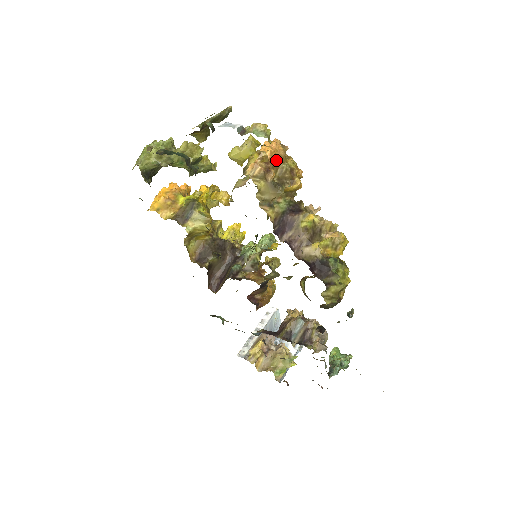
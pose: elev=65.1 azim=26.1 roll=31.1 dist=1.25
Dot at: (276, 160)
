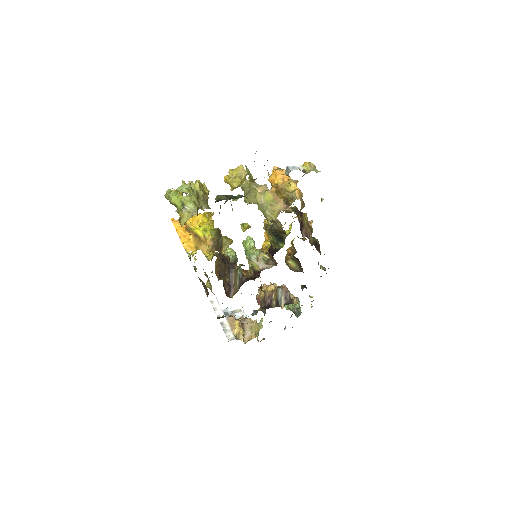
Dot at: occluded
